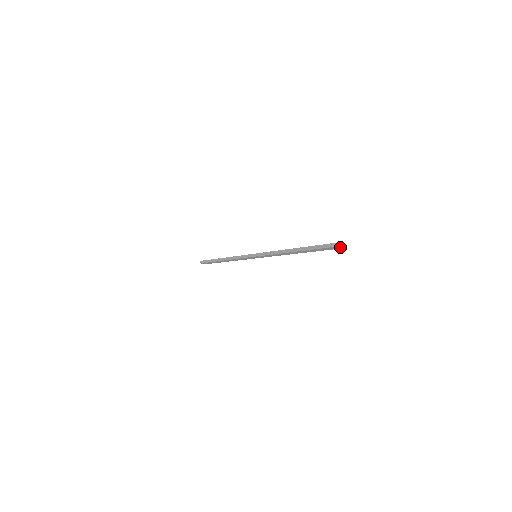
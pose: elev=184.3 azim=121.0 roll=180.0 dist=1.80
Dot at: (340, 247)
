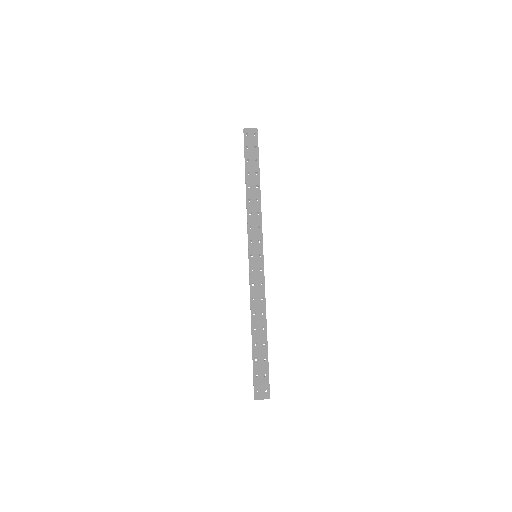
Dot at: (263, 399)
